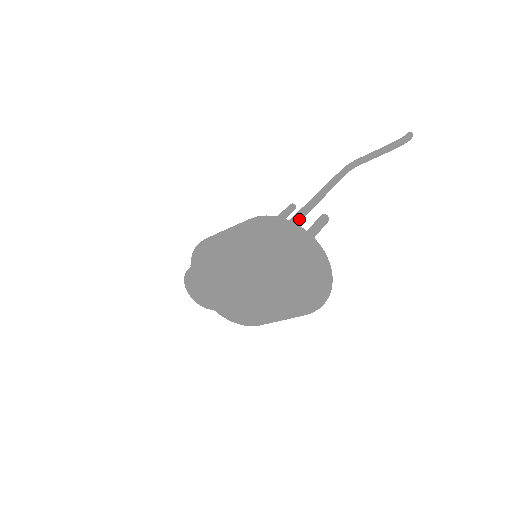
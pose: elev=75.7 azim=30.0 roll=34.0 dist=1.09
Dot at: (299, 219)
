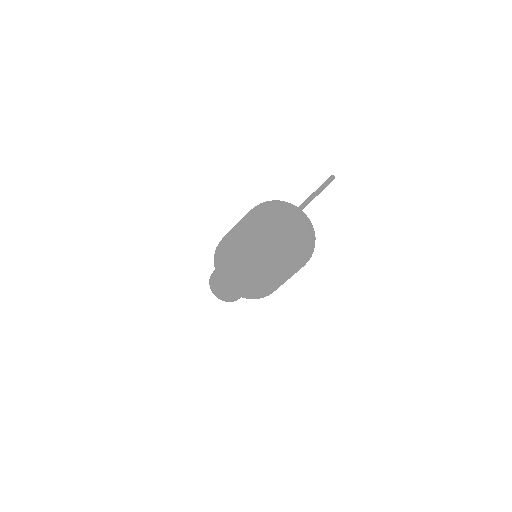
Dot at: occluded
